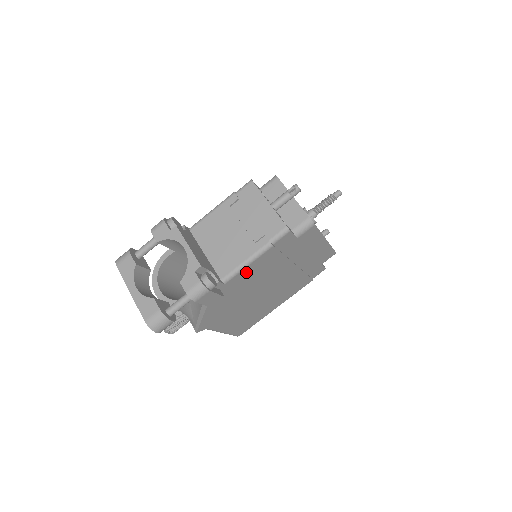
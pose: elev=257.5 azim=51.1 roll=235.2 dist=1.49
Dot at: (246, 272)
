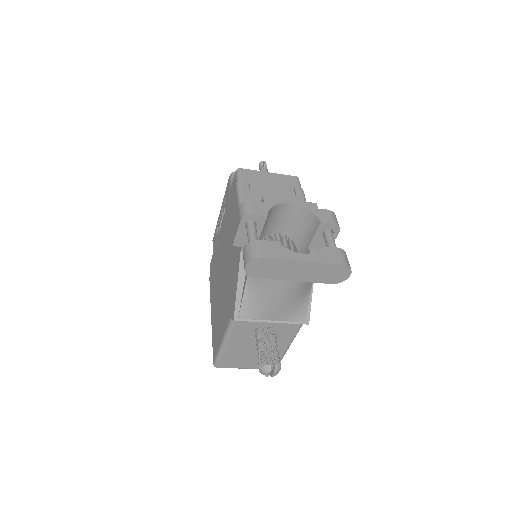
Dot at: occluded
